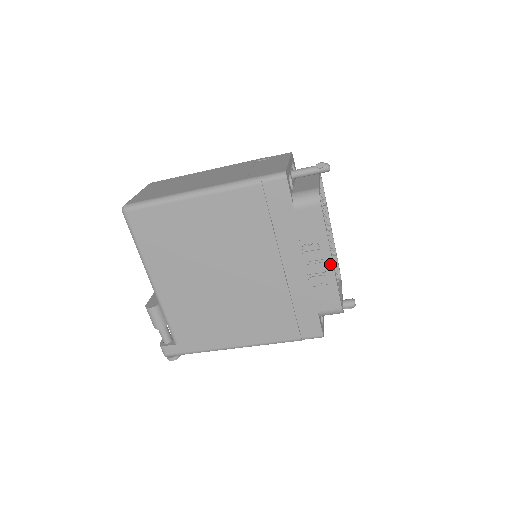
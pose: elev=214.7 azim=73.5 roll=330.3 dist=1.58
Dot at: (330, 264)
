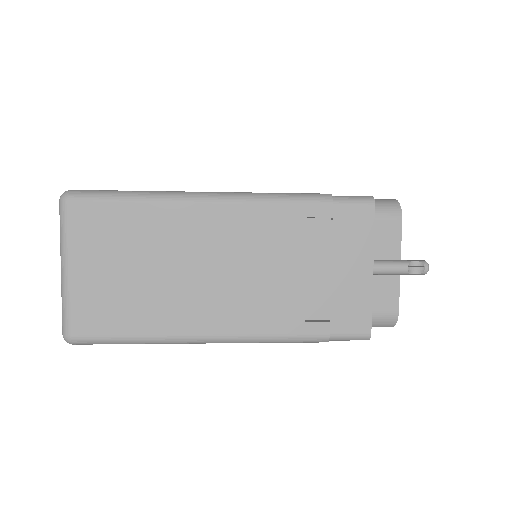
Dot at: occluded
